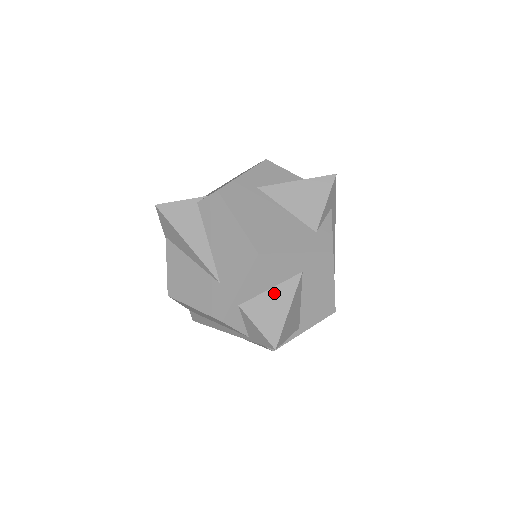
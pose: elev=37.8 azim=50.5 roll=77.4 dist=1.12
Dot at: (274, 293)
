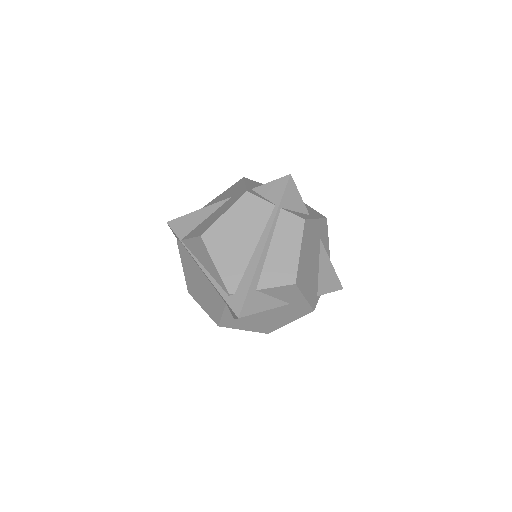
Dot at: occluded
